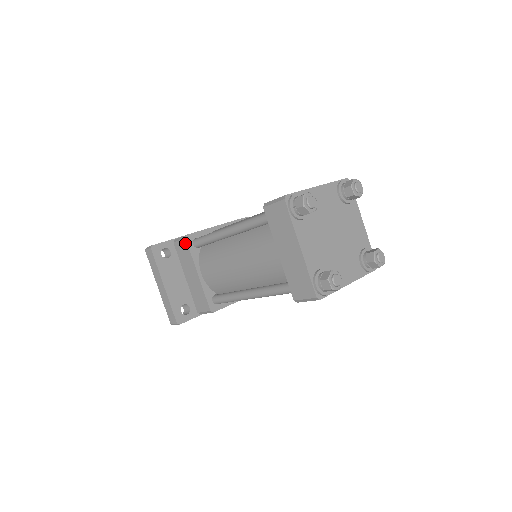
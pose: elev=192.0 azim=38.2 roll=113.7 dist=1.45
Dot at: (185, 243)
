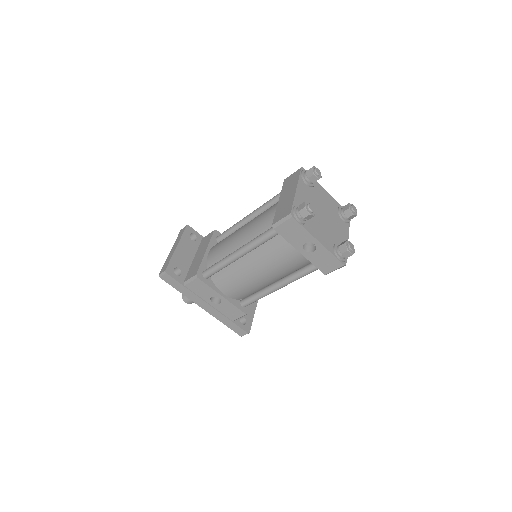
Dot at: (211, 233)
